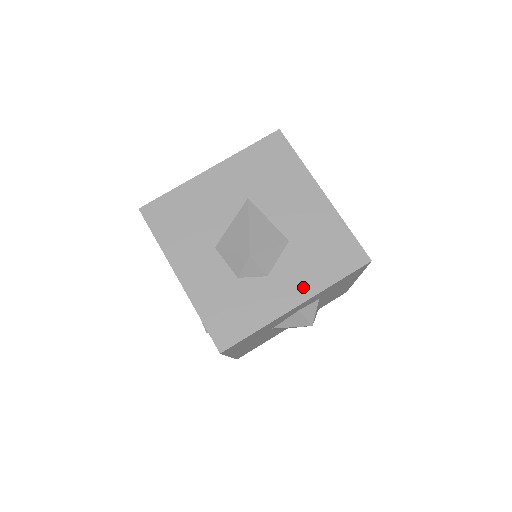
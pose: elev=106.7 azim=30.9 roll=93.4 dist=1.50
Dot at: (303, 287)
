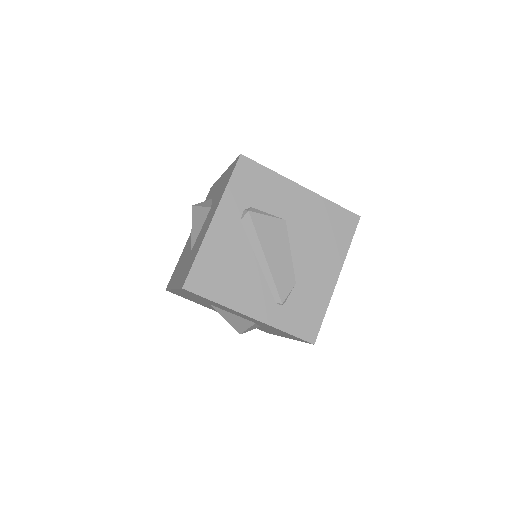
Dot at: occluded
